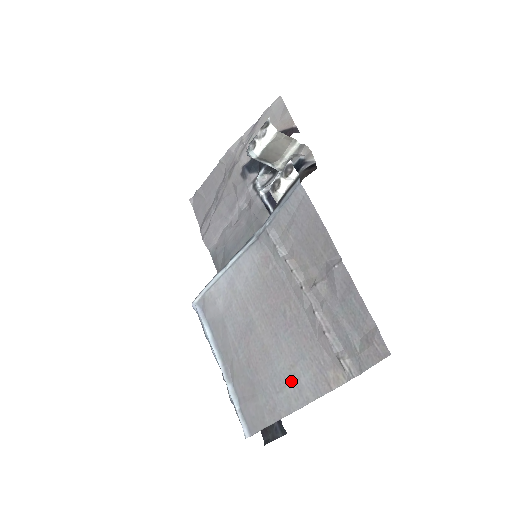
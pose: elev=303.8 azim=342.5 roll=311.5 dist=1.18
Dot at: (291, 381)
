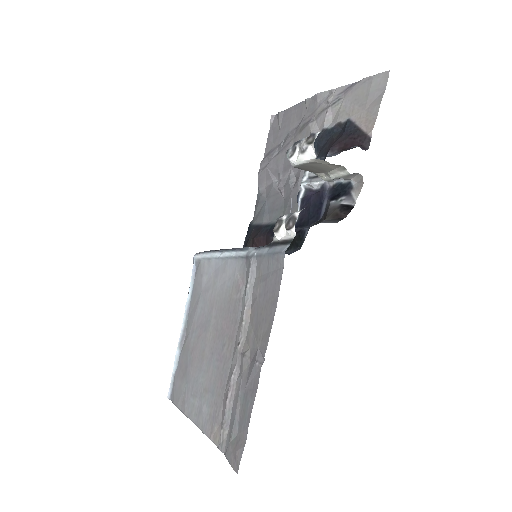
Dot at: (200, 399)
